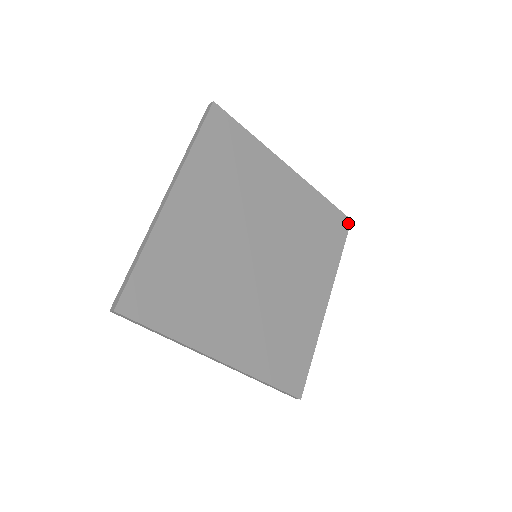
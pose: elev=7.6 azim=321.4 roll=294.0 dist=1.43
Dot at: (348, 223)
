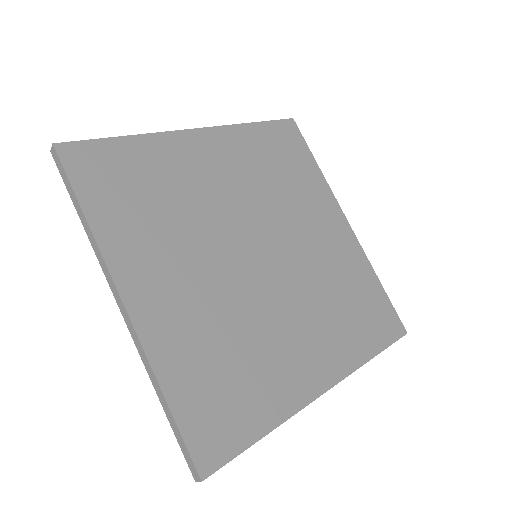
Dot at: (401, 332)
